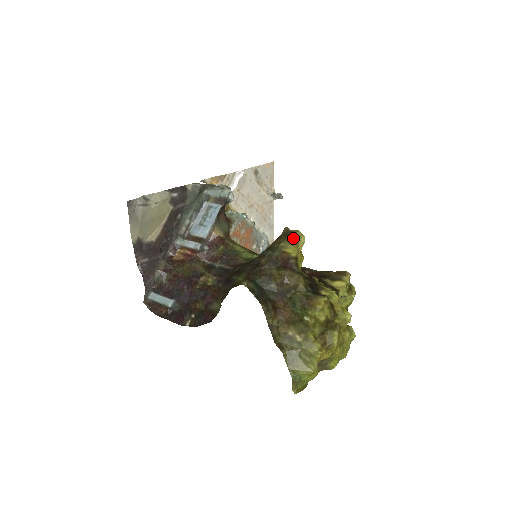
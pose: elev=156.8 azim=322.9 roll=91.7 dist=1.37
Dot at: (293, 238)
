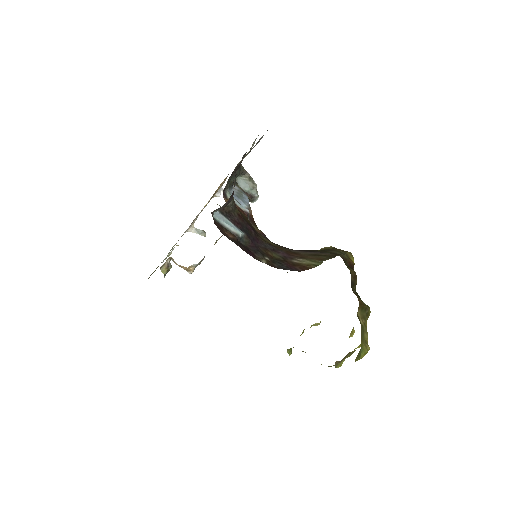
Dot at: (352, 255)
